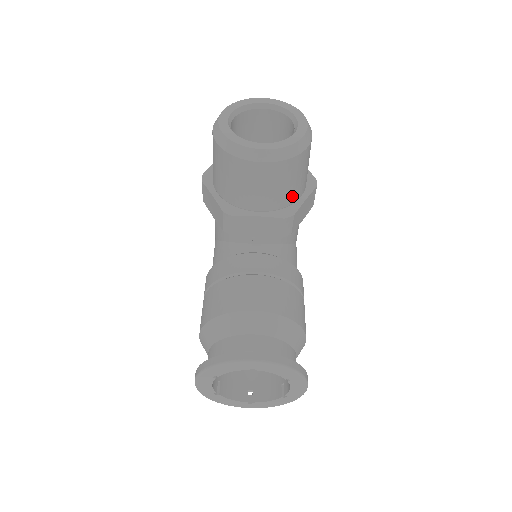
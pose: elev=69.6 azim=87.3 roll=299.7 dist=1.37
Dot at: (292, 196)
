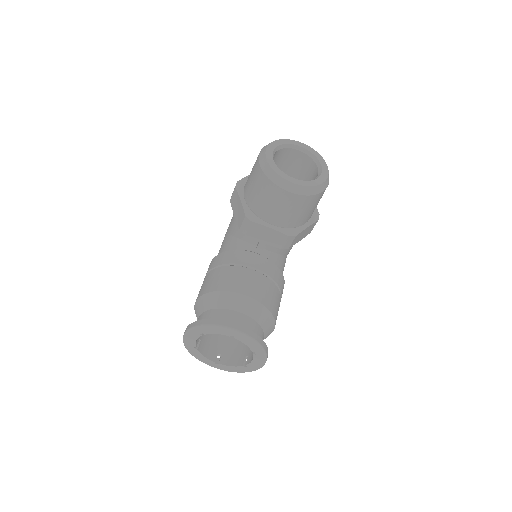
Dot at: (299, 221)
